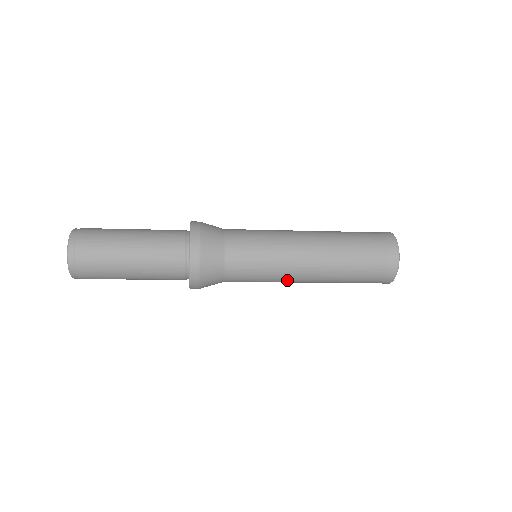
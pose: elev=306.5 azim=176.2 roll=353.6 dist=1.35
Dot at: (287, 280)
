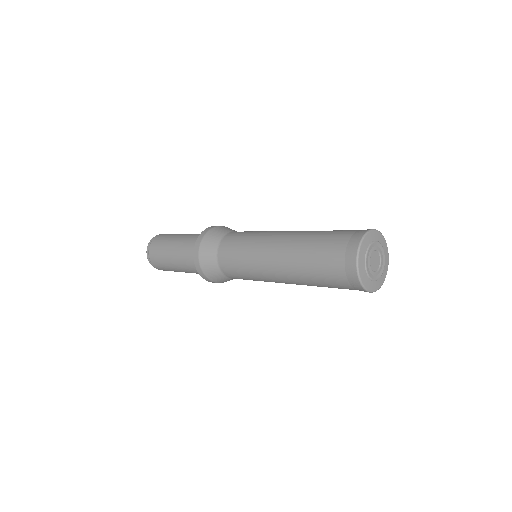
Dot at: (270, 281)
